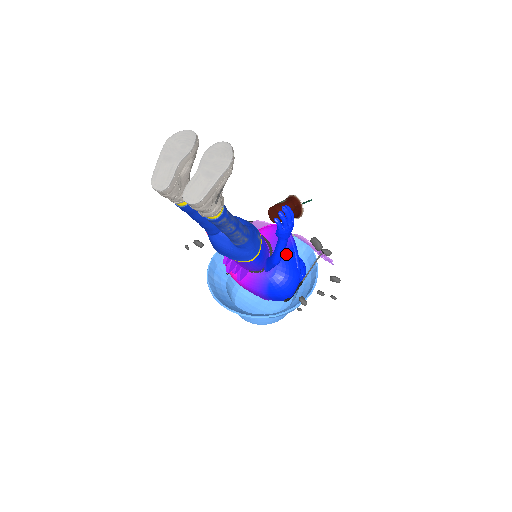
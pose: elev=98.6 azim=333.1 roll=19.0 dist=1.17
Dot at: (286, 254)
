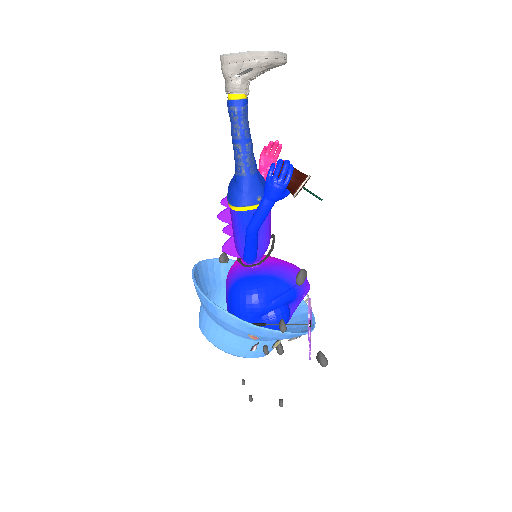
Dot at: (277, 279)
